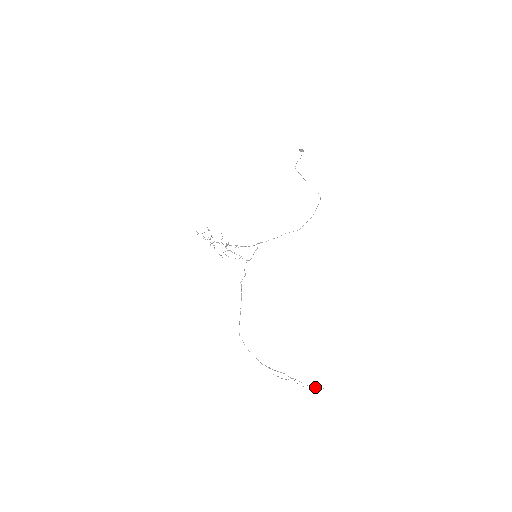
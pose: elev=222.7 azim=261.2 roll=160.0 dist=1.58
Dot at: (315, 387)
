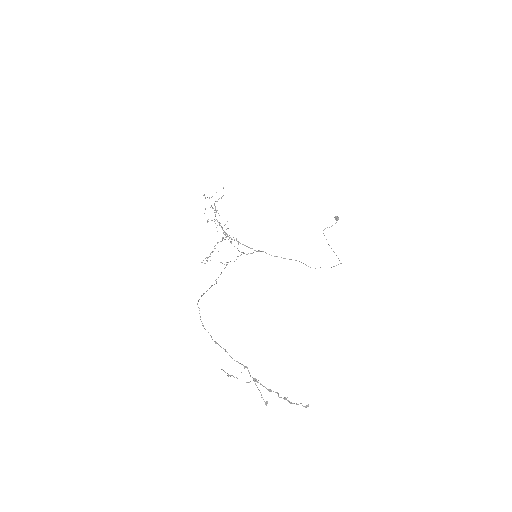
Dot at: occluded
